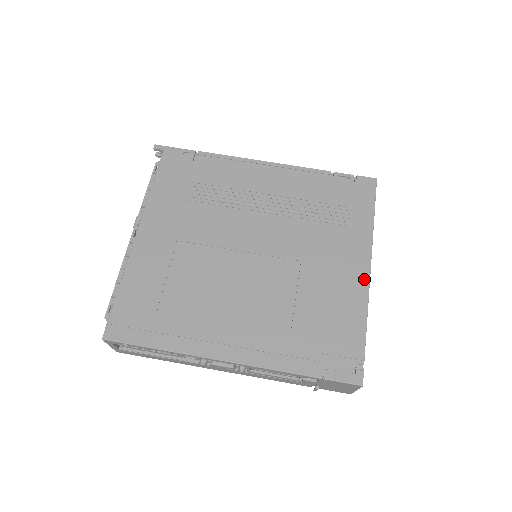
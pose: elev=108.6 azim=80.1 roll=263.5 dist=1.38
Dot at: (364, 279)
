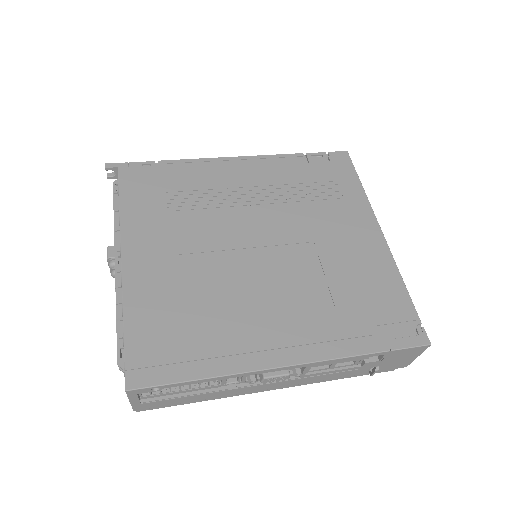
Dot at: (381, 243)
